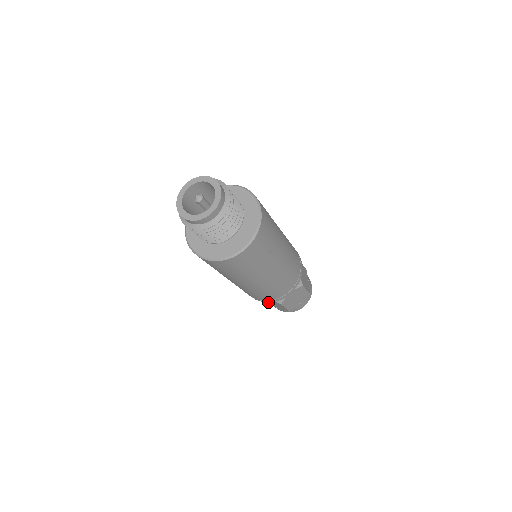
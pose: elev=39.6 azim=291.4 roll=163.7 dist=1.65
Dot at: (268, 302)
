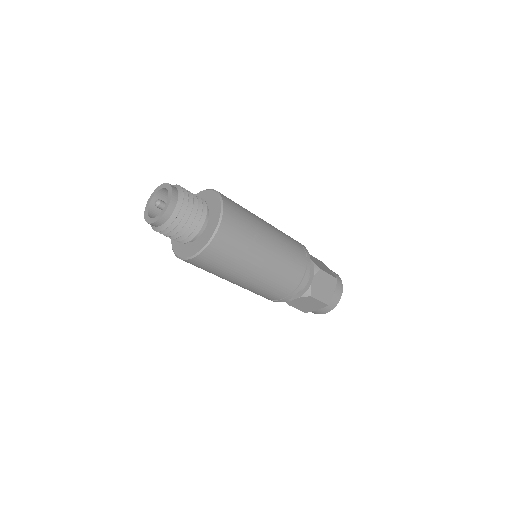
Dot at: occluded
